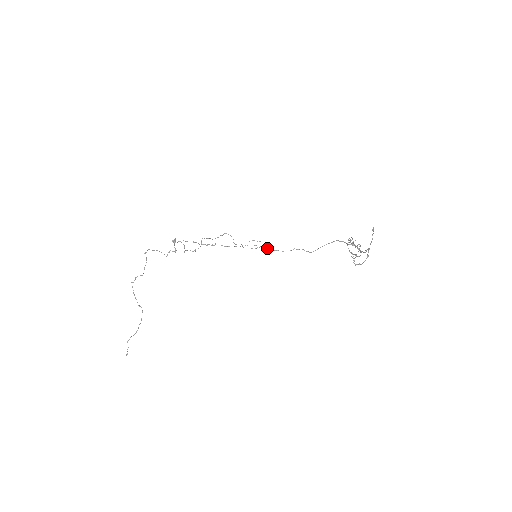
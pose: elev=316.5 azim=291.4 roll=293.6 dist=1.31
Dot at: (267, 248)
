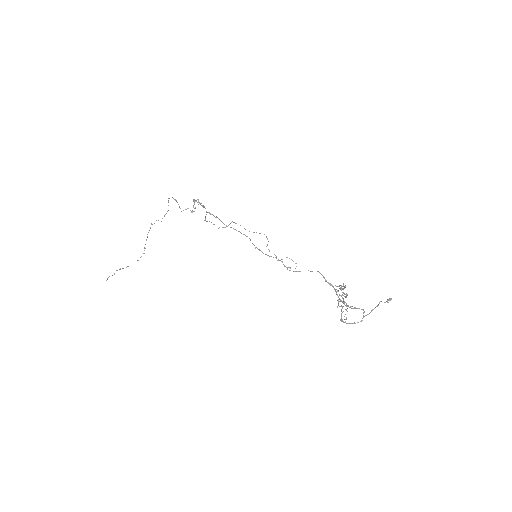
Dot at: occluded
